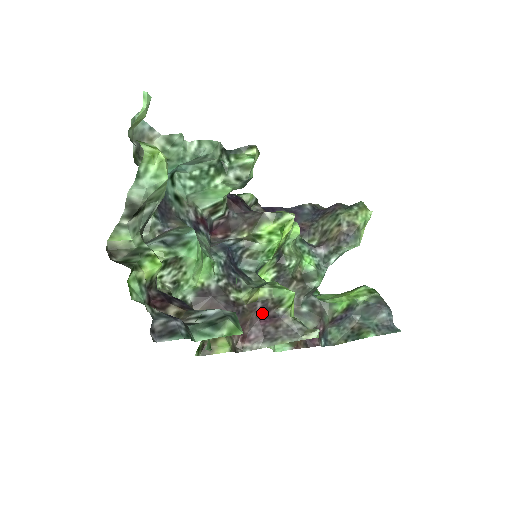
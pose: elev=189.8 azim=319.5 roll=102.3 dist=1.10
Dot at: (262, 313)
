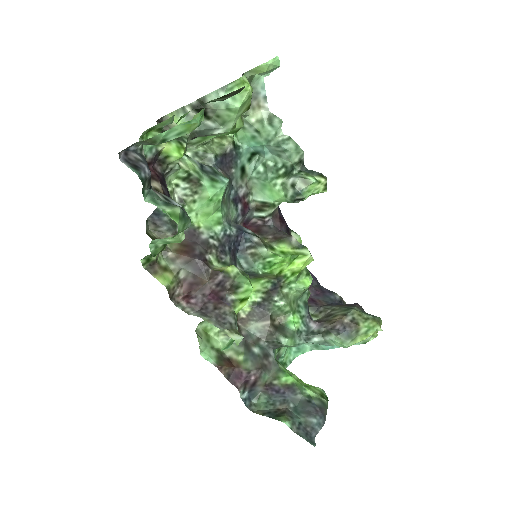
Dot at: (217, 288)
